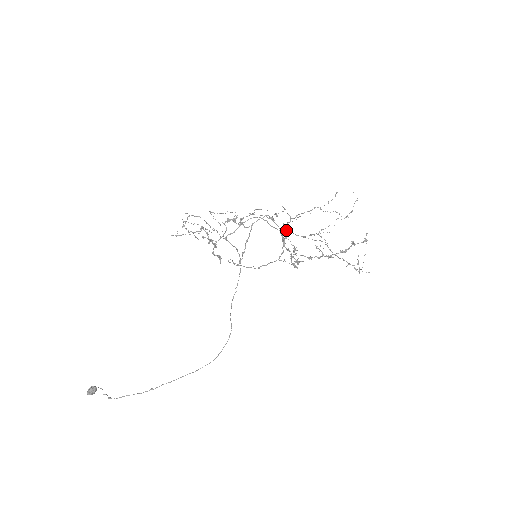
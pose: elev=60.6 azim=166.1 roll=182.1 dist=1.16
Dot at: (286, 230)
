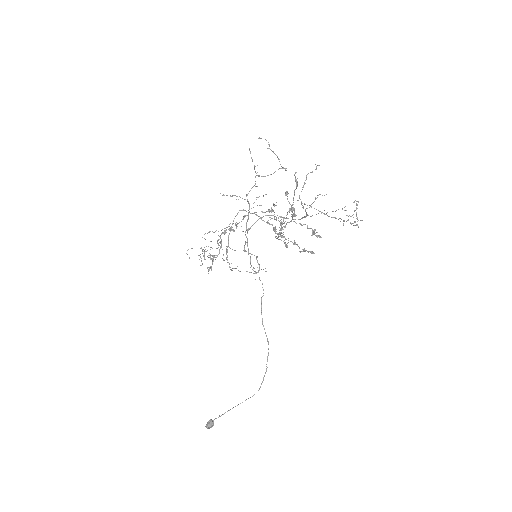
Dot at: (294, 216)
